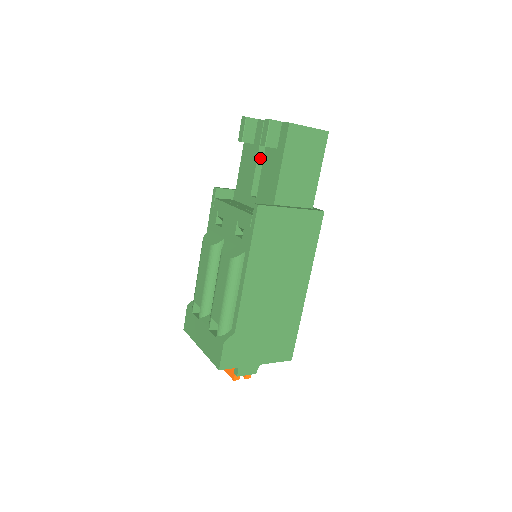
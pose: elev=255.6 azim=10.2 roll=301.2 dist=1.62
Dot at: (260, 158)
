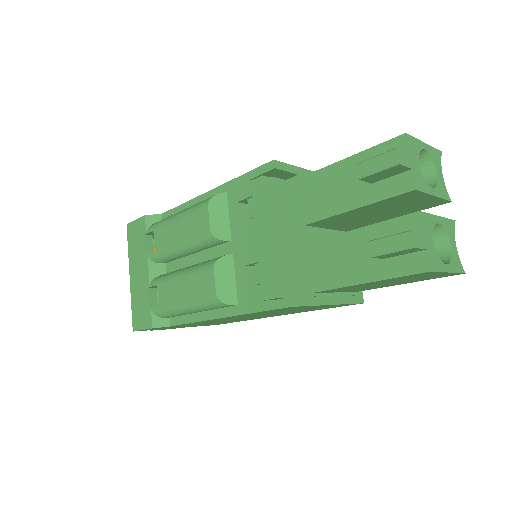
Dot at: (359, 209)
